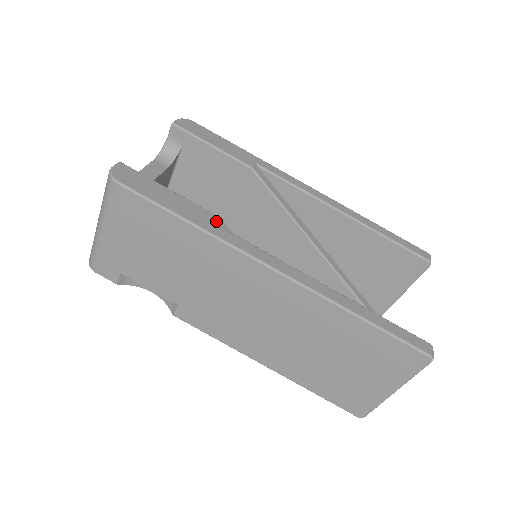
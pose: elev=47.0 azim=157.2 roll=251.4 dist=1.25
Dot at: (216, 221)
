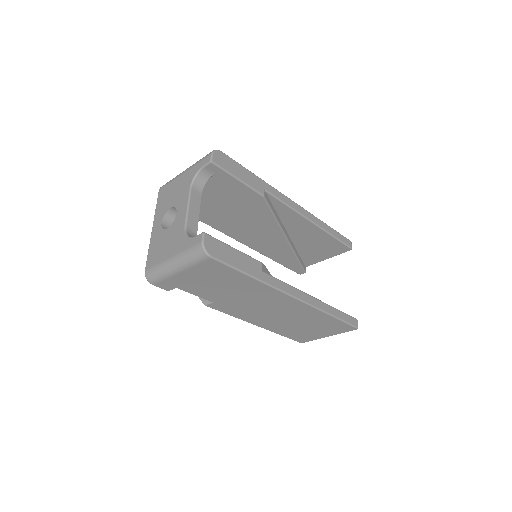
Dot at: (263, 268)
